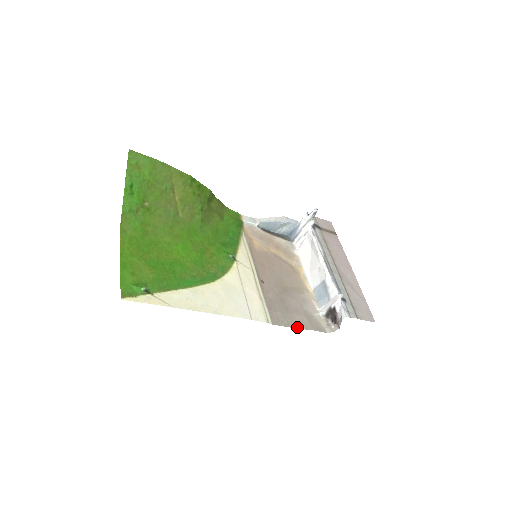
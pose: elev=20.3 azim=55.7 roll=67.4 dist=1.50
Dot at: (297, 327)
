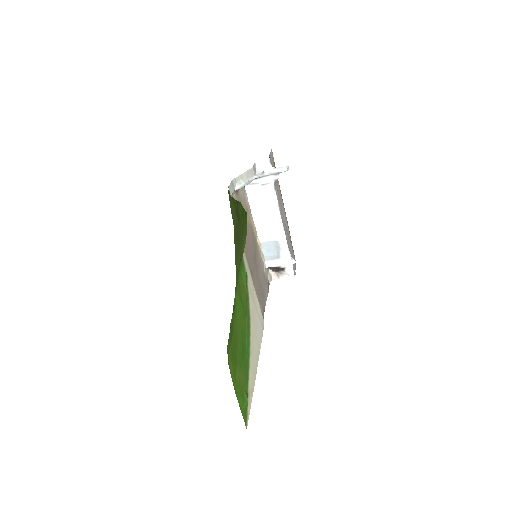
Dot at: (266, 300)
